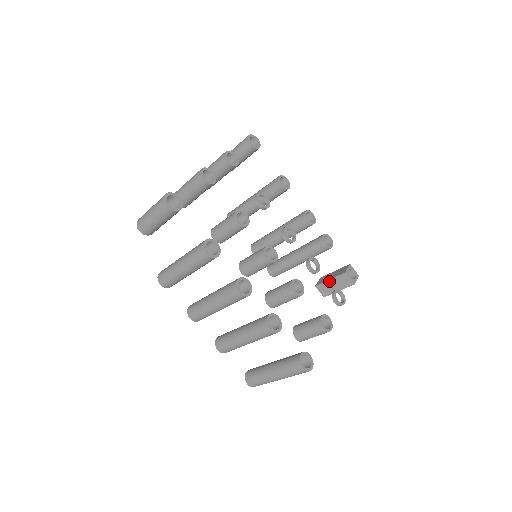
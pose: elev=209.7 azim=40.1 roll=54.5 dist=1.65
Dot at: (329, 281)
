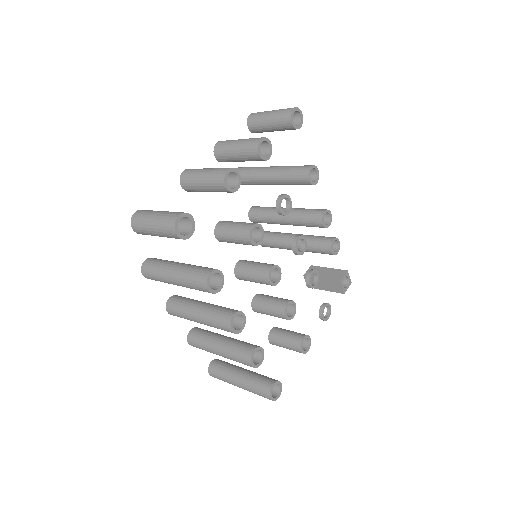
Dot at: (320, 279)
